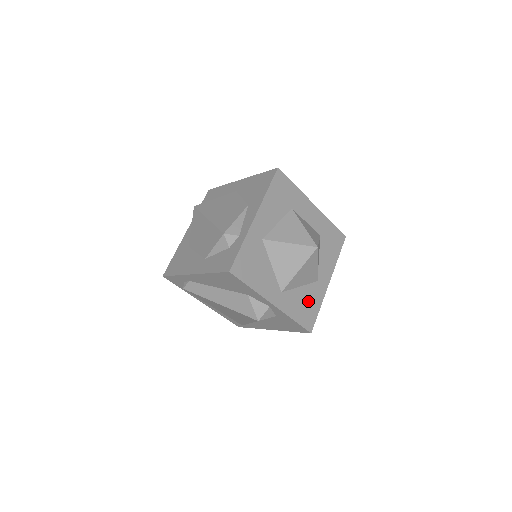
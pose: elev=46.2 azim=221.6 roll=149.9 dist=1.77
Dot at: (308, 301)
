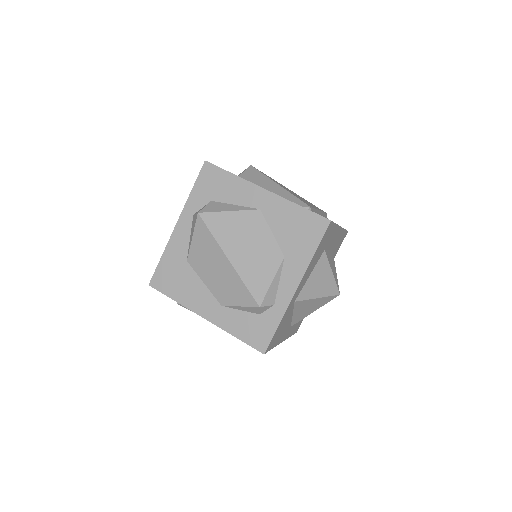
Dot at: occluded
